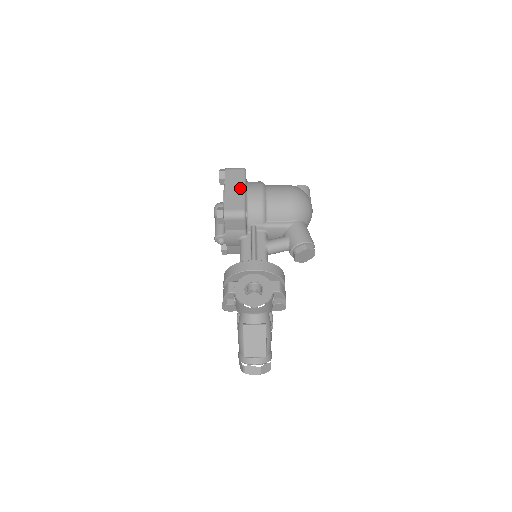
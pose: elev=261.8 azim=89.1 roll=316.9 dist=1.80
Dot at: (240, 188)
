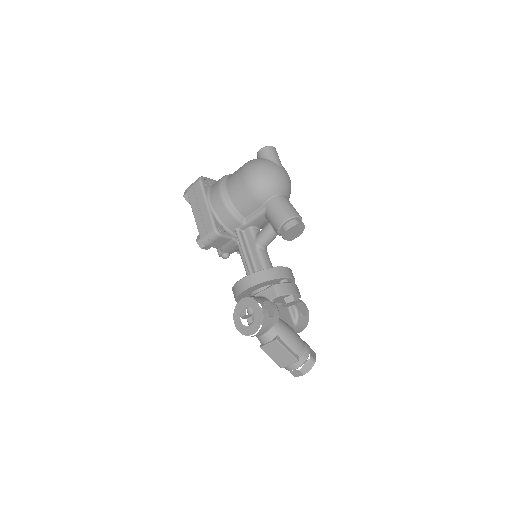
Dot at: (203, 206)
